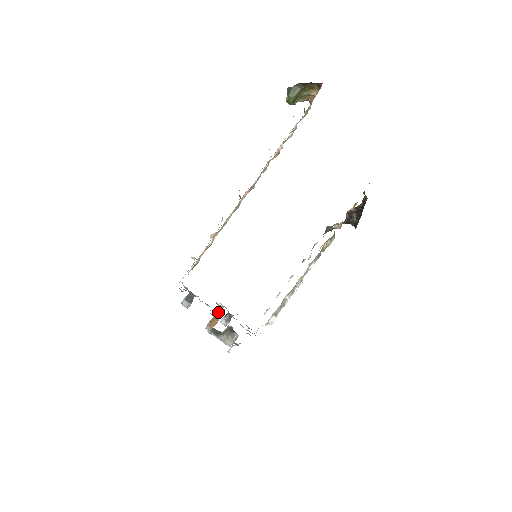
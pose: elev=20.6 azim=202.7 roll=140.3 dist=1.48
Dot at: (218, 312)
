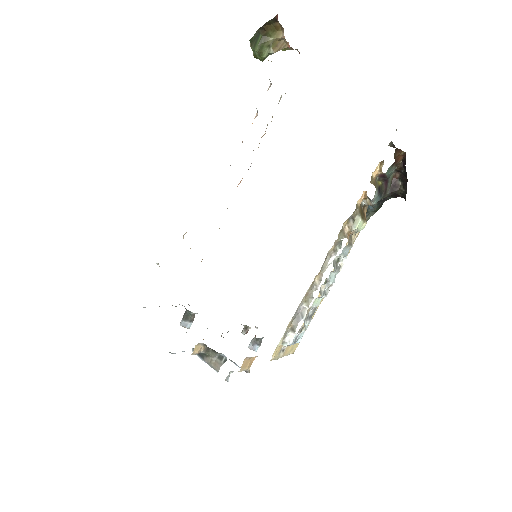
Dot at: occluded
